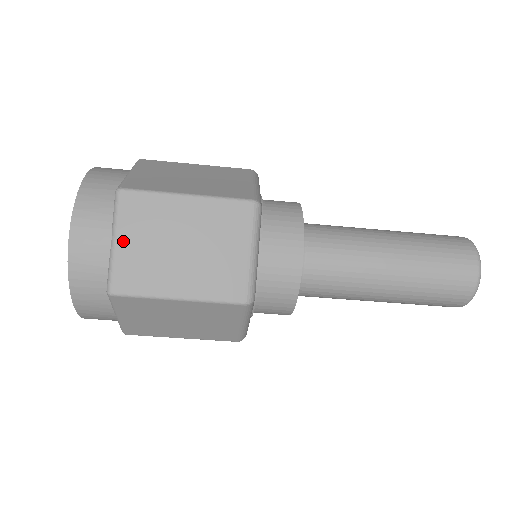
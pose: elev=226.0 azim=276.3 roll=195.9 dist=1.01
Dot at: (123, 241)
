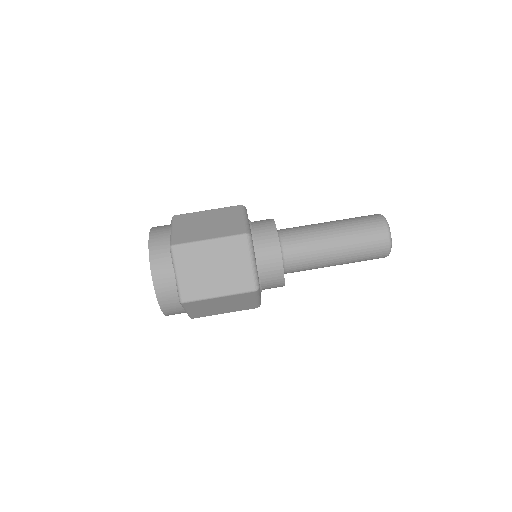
Dot at: (177, 229)
